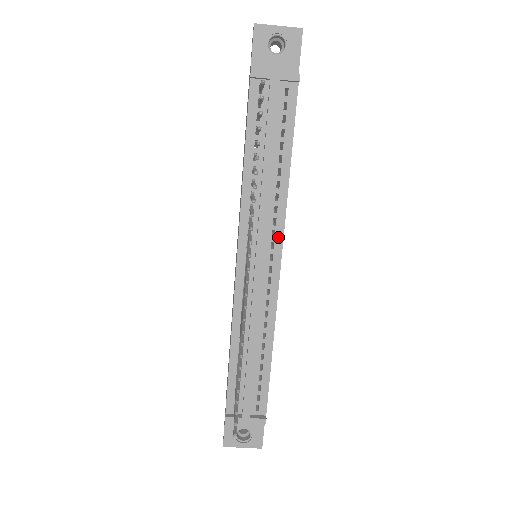
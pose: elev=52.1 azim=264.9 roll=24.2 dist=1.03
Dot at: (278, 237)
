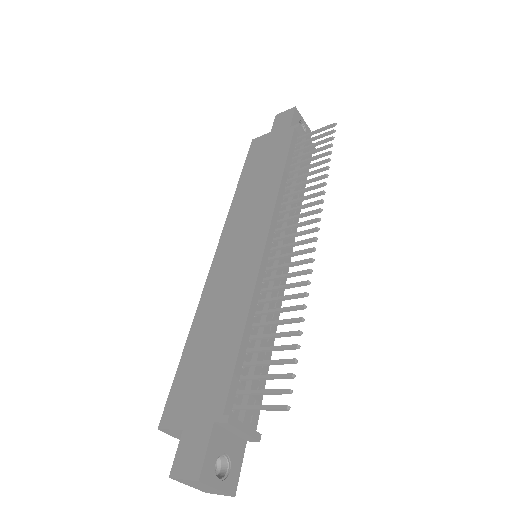
Dot at: (291, 241)
